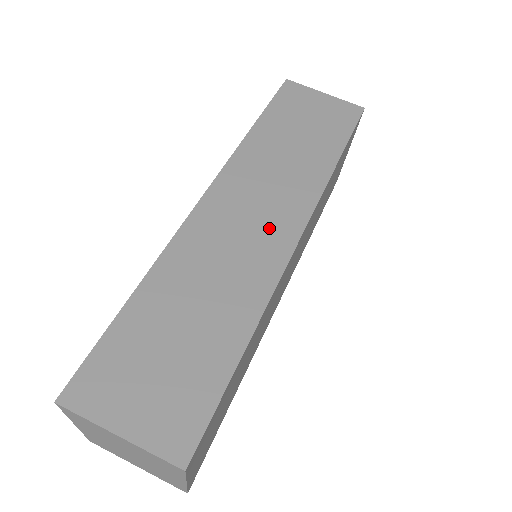
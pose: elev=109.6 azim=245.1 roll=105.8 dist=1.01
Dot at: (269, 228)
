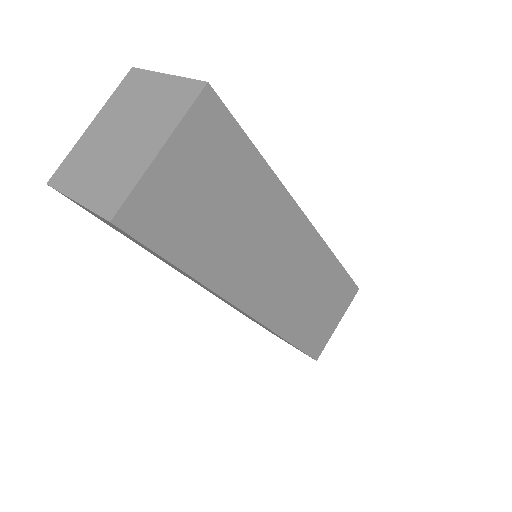
Dot at: occluded
